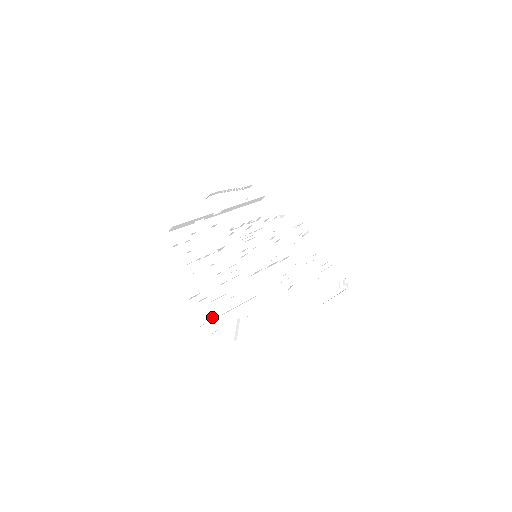
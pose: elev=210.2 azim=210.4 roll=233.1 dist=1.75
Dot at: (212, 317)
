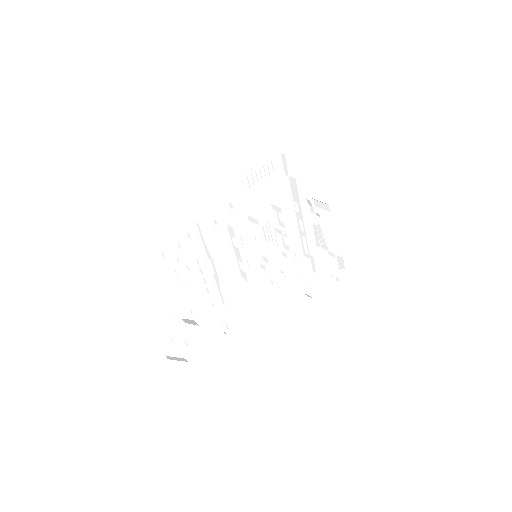
Dot at: (189, 328)
